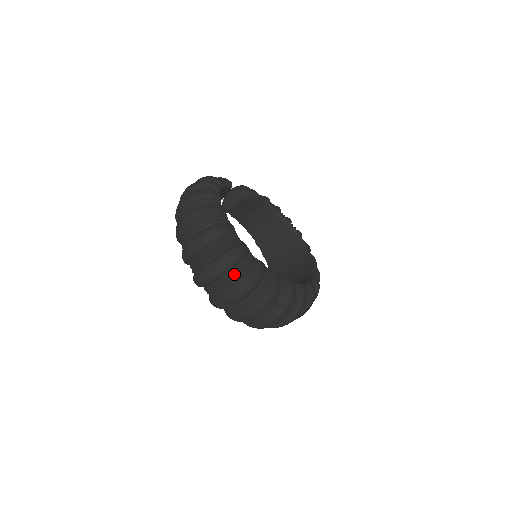
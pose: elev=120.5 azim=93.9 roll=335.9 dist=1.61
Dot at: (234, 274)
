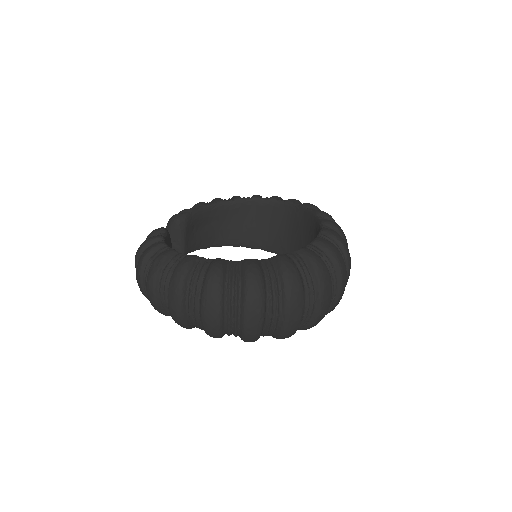
Dot at: (273, 294)
